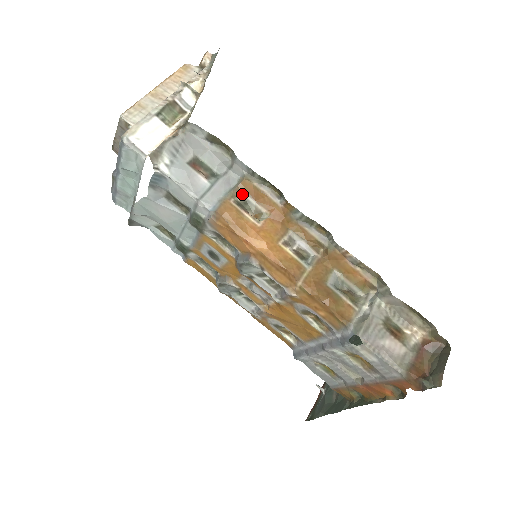
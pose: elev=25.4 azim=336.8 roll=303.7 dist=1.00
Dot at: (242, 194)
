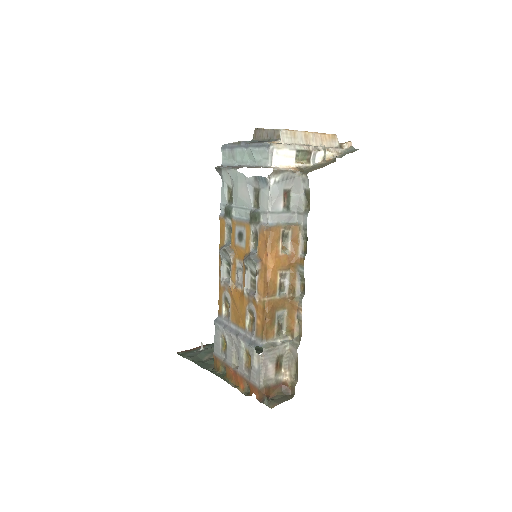
Dot at: (289, 231)
